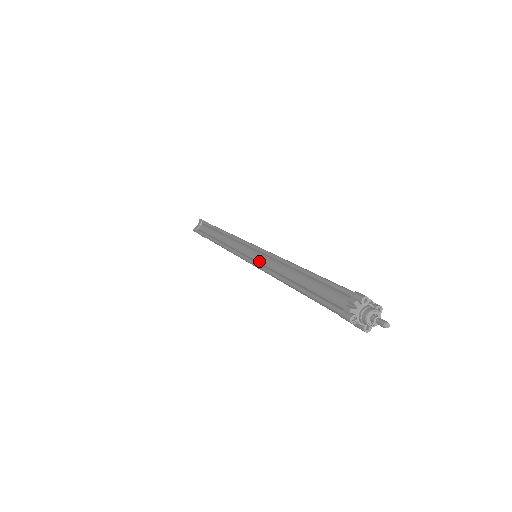
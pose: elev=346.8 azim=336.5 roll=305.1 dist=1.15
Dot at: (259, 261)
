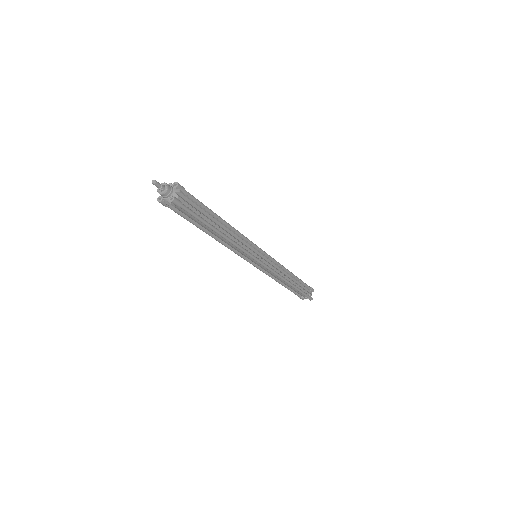
Dot at: occluded
